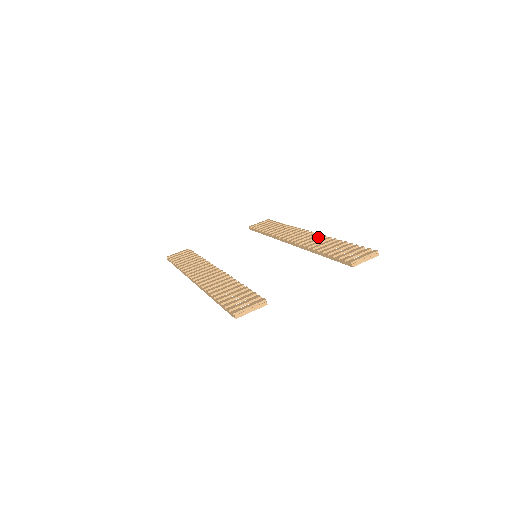
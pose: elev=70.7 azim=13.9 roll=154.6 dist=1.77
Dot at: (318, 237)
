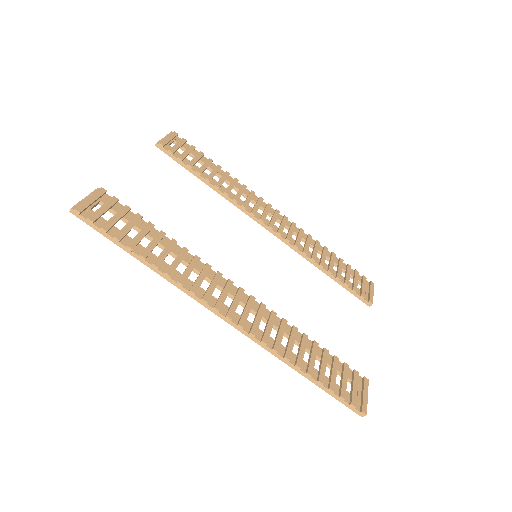
Dot at: (294, 228)
